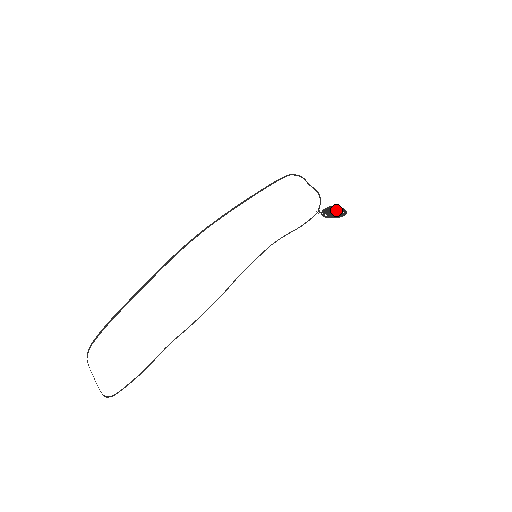
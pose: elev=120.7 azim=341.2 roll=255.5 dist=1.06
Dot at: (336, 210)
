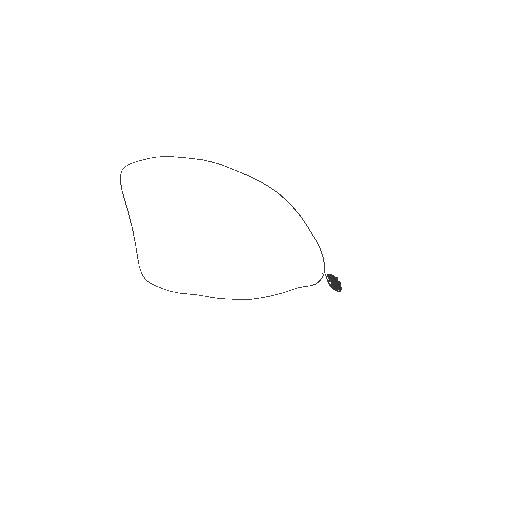
Dot at: (337, 283)
